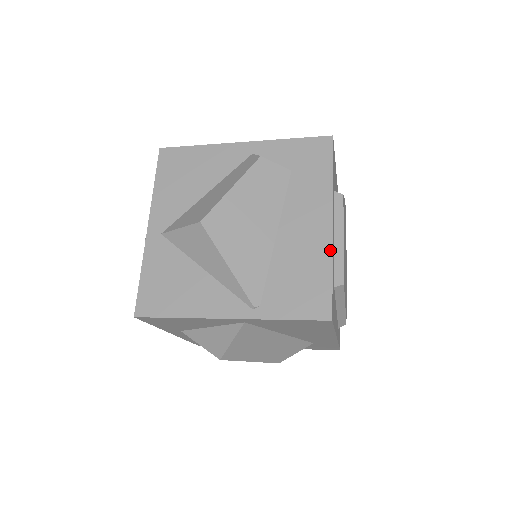
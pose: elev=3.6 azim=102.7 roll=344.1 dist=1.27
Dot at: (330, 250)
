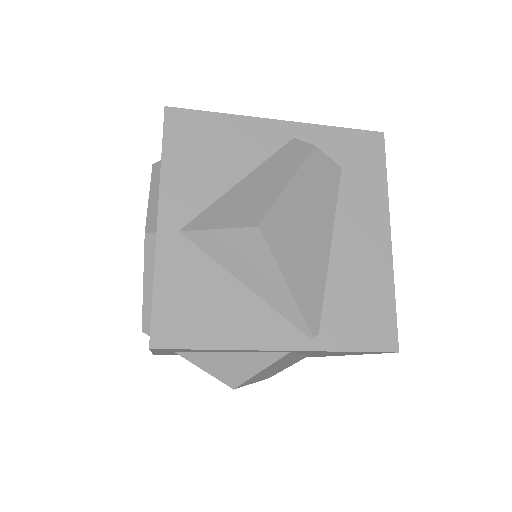
Dot at: (391, 270)
